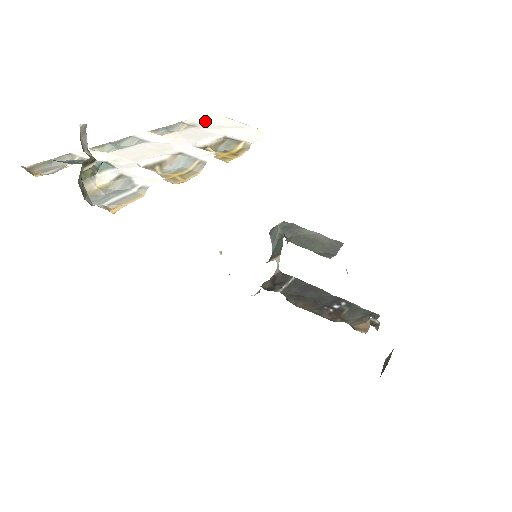
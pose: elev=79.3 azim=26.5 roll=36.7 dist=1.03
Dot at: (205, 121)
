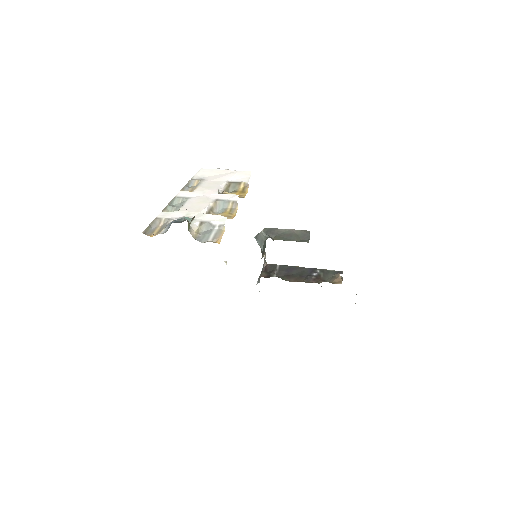
Dot at: (205, 174)
